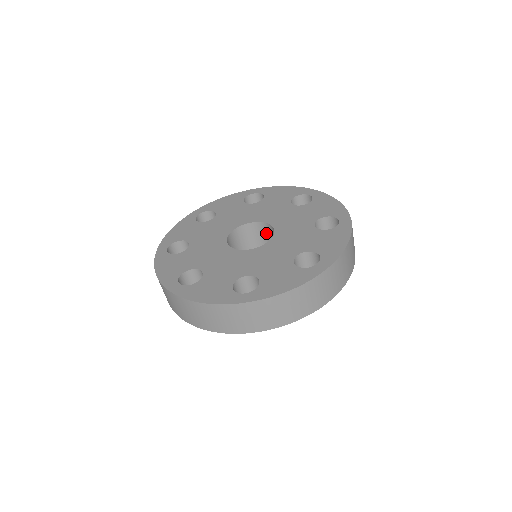
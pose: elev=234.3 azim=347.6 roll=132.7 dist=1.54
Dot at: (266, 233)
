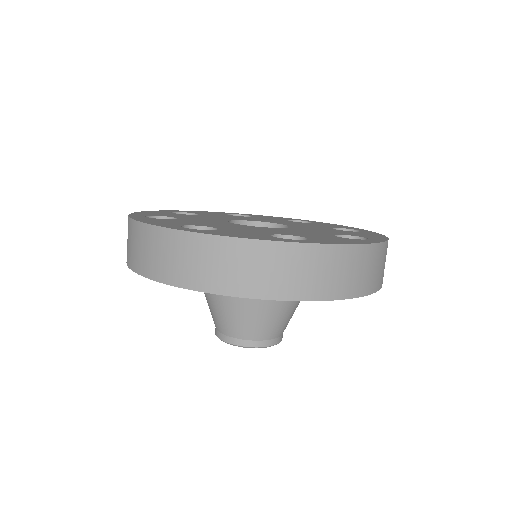
Dot at: occluded
